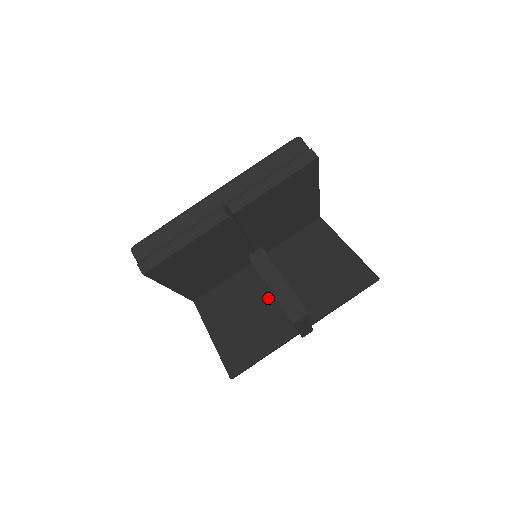
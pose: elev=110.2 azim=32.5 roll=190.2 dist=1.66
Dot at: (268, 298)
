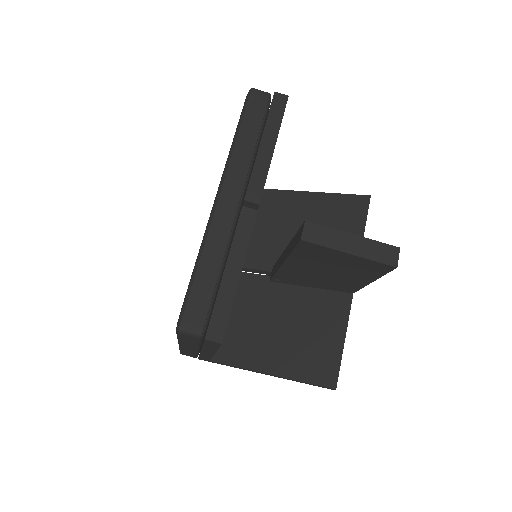
Dot at: (288, 291)
